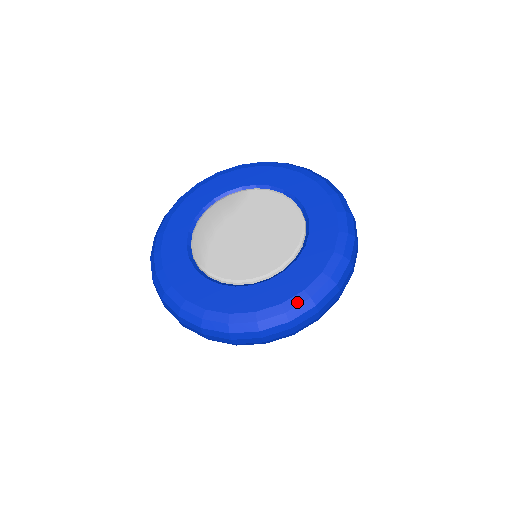
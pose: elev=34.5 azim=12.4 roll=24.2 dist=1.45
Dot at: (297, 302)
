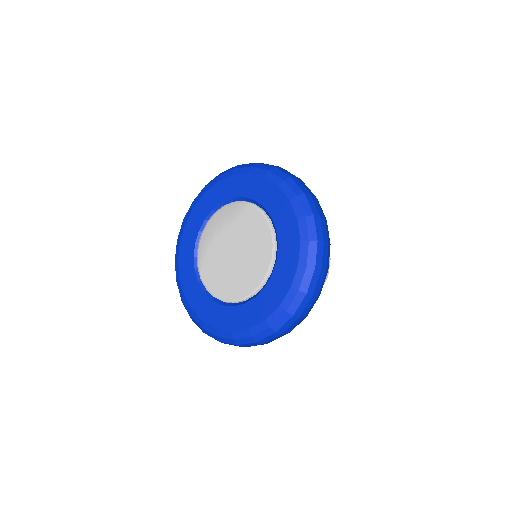
Dot at: (242, 336)
